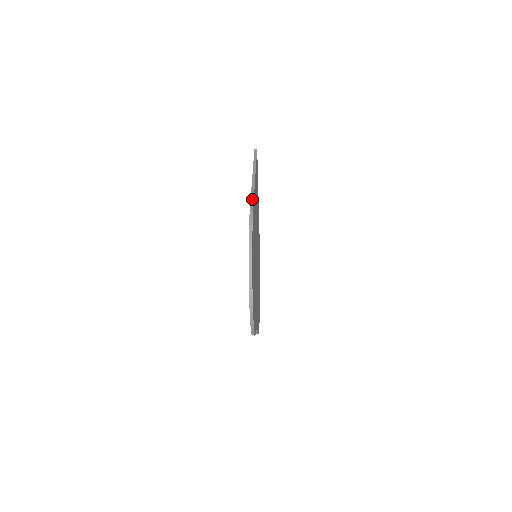
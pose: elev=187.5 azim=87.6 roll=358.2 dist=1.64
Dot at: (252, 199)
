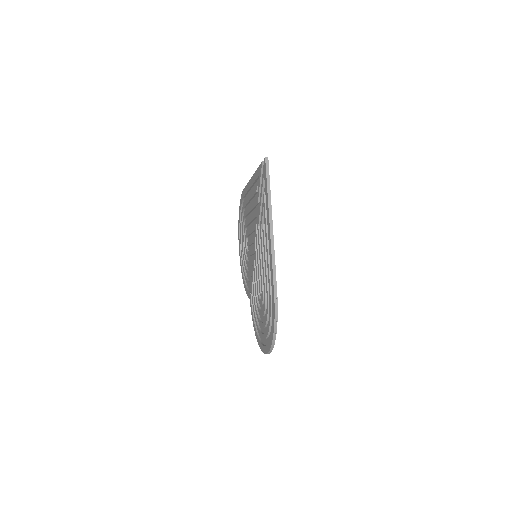
Dot at: (275, 279)
